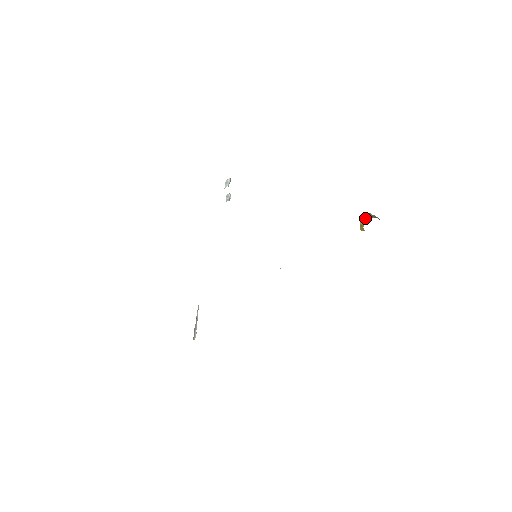
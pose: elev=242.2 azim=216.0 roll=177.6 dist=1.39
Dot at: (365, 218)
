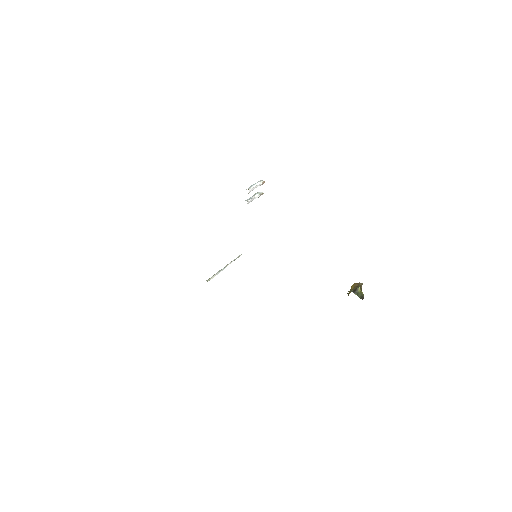
Dot at: (352, 289)
